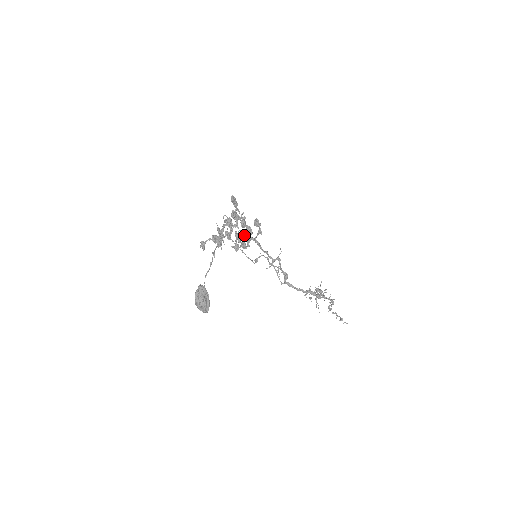
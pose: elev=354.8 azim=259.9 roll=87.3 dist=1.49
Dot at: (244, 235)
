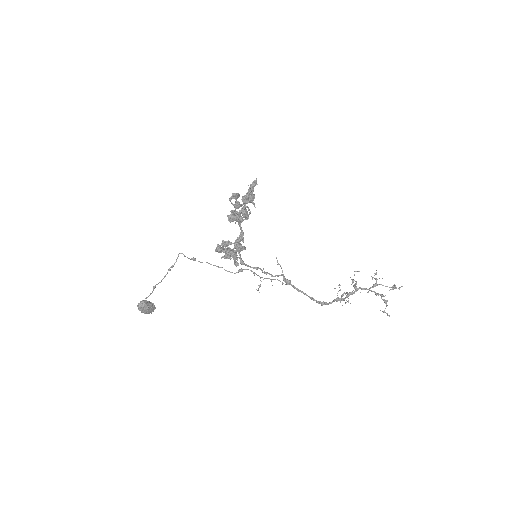
Dot at: (236, 244)
